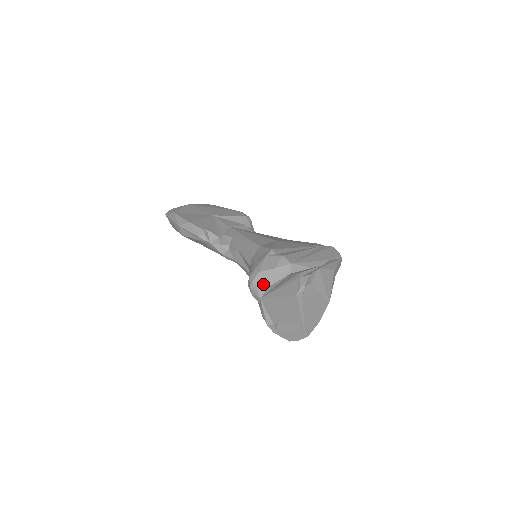
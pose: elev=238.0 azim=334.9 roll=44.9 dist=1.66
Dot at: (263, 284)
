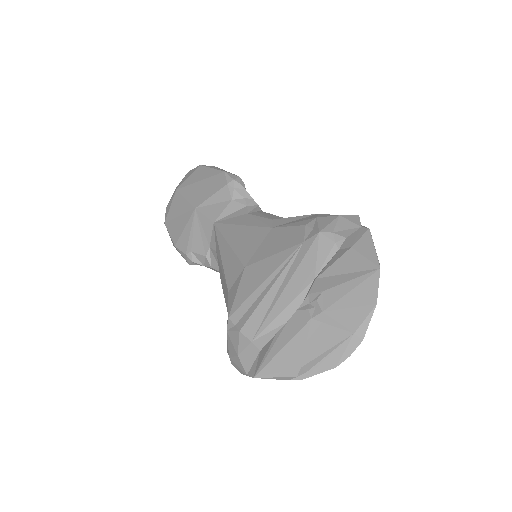
Dot at: (241, 371)
